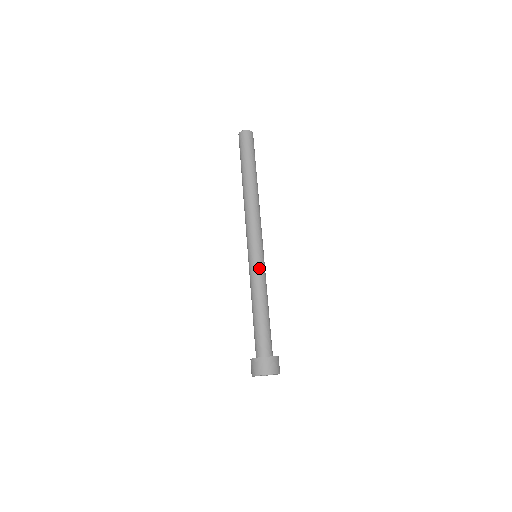
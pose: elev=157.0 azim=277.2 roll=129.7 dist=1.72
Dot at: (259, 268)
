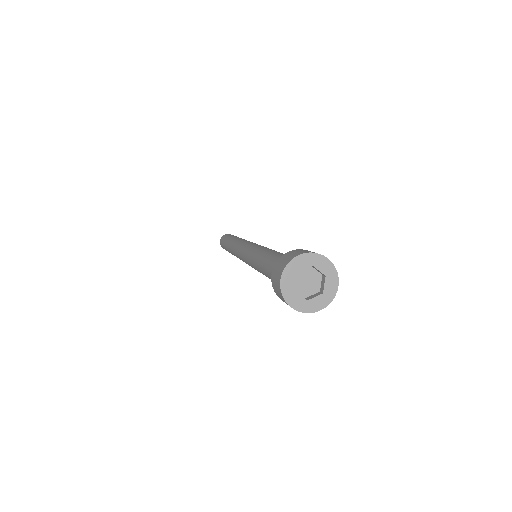
Dot at: occluded
